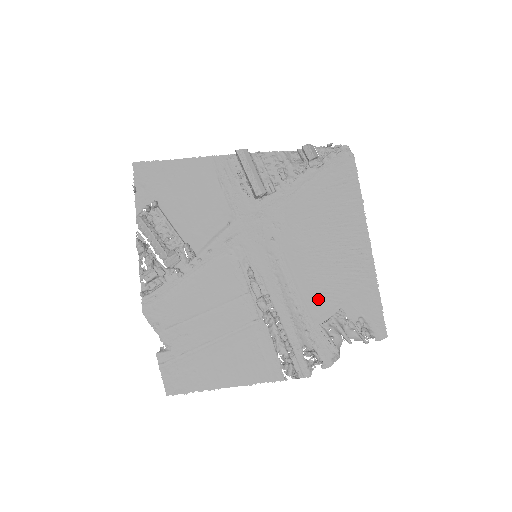
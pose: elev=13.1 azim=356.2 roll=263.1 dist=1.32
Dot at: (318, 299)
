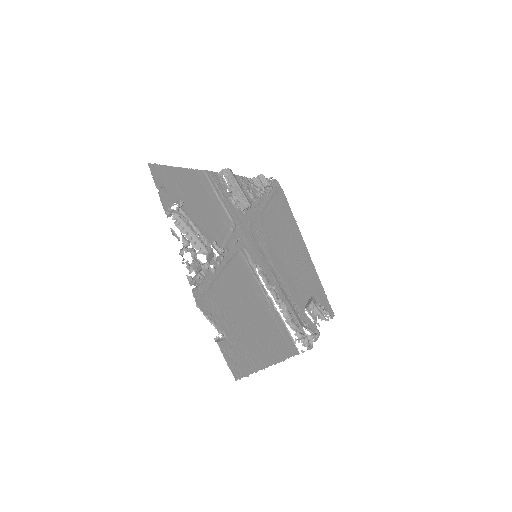
Dot at: (297, 290)
